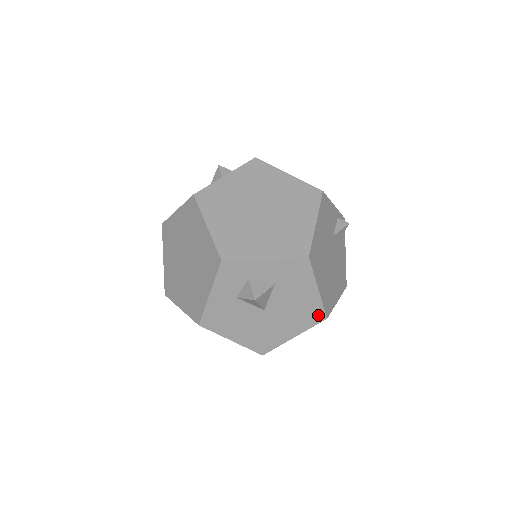
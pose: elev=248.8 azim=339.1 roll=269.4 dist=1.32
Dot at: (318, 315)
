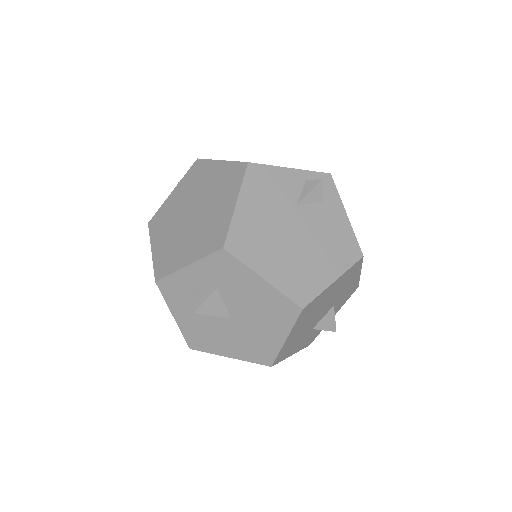
Dot at: (289, 308)
